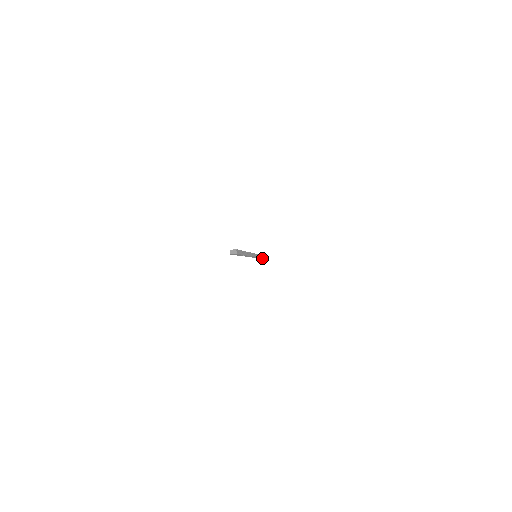
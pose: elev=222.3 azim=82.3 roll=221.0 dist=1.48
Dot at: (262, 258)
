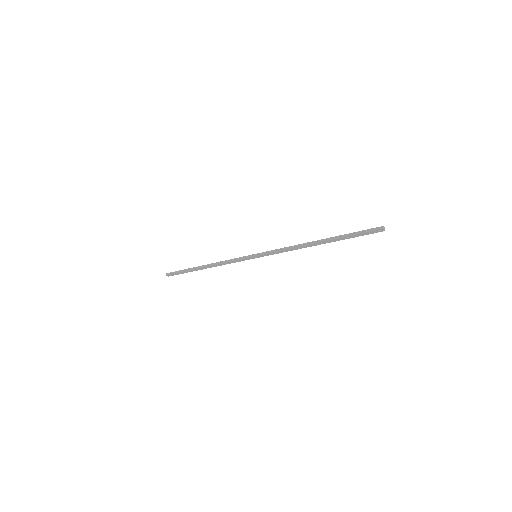
Dot at: (206, 267)
